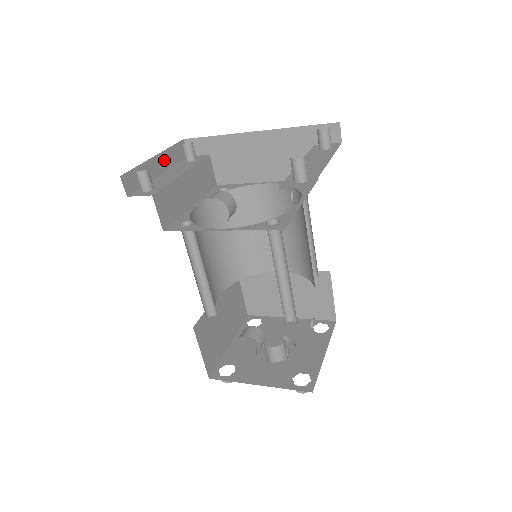
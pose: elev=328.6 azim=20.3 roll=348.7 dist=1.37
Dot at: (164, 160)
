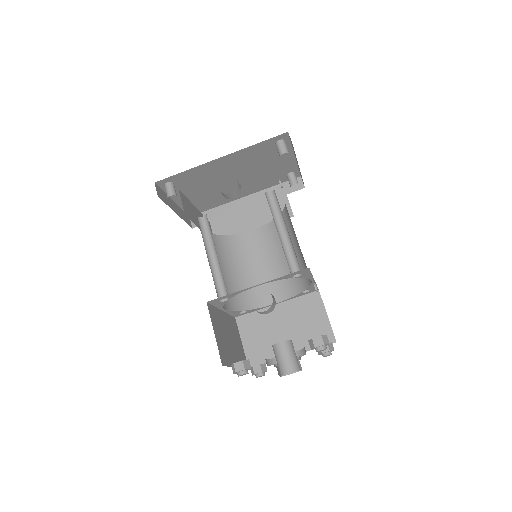
Dot at: (178, 211)
